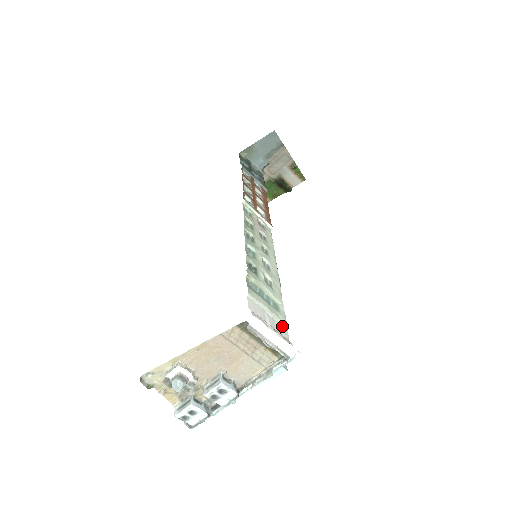
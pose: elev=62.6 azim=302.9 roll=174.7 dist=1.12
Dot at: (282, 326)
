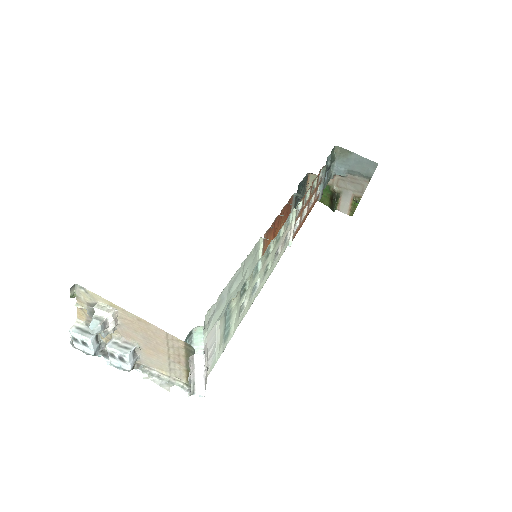
Dot at: (215, 360)
